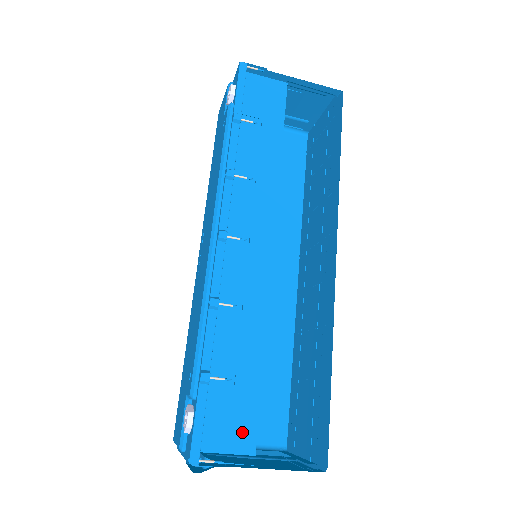
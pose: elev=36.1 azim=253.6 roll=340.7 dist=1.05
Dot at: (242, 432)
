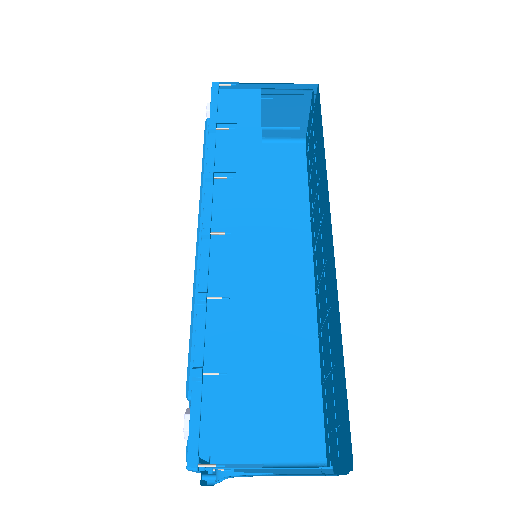
Dot at: (245, 430)
